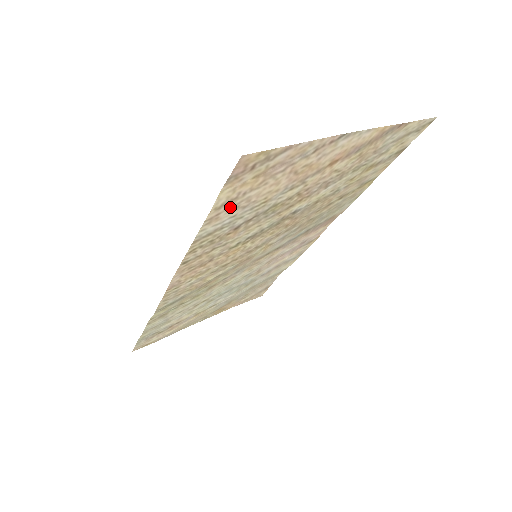
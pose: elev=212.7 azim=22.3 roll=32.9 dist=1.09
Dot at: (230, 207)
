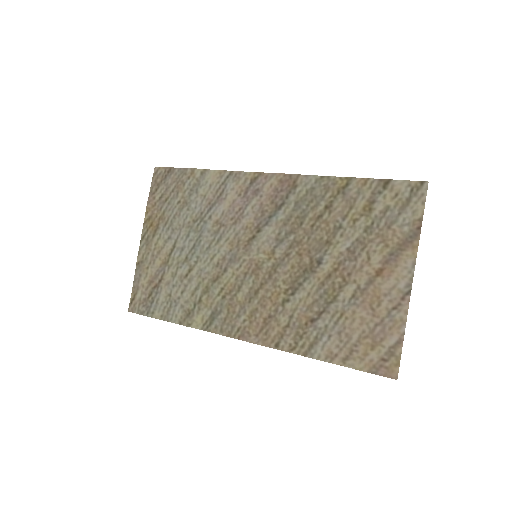
Dot at: (342, 349)
